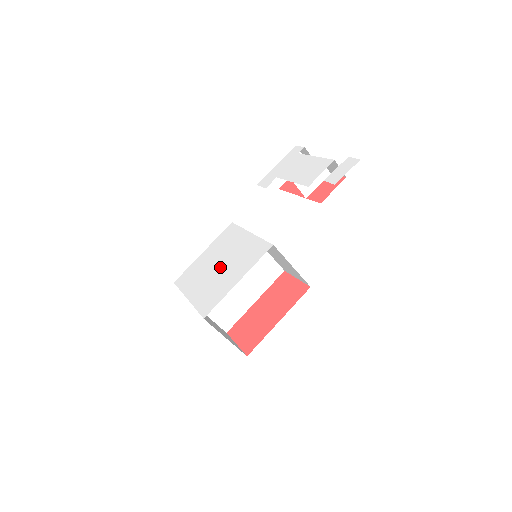
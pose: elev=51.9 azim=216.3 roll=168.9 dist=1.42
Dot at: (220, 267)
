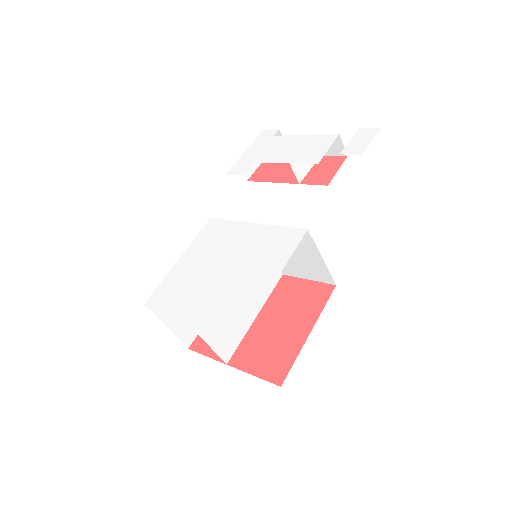
Dot at: (226, 270)
